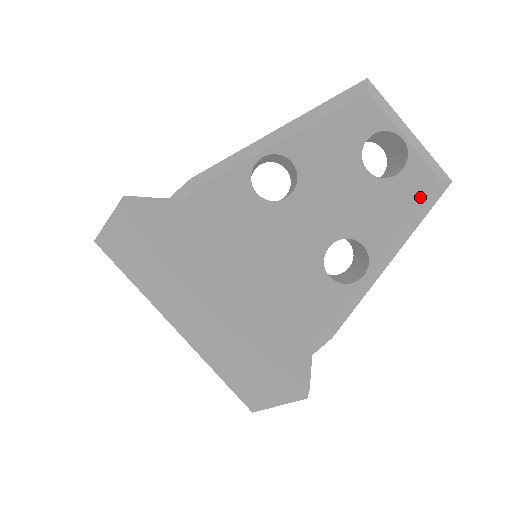
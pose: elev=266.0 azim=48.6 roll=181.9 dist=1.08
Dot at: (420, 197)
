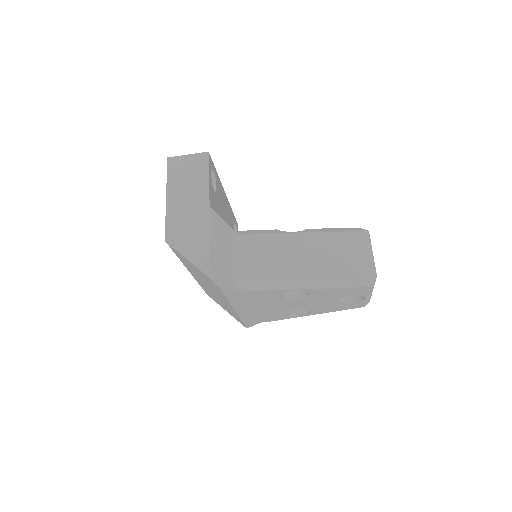
Dot at: (350, 308)
